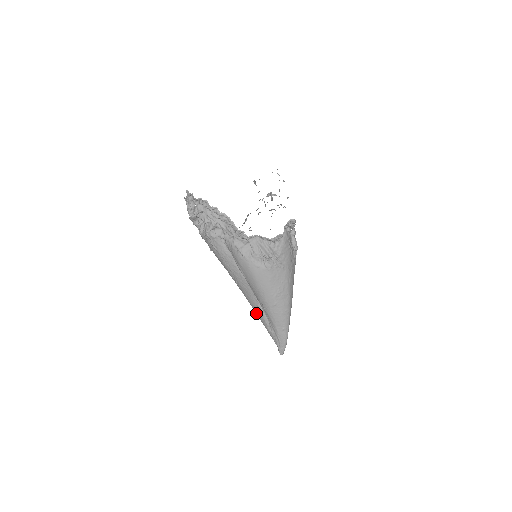
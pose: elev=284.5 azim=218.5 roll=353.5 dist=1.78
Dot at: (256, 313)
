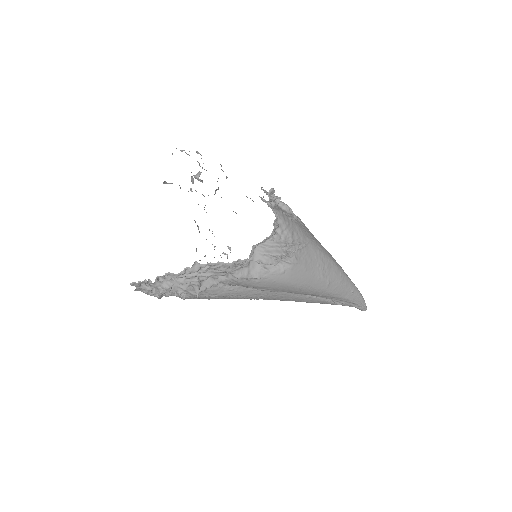
Dot at: occluded
